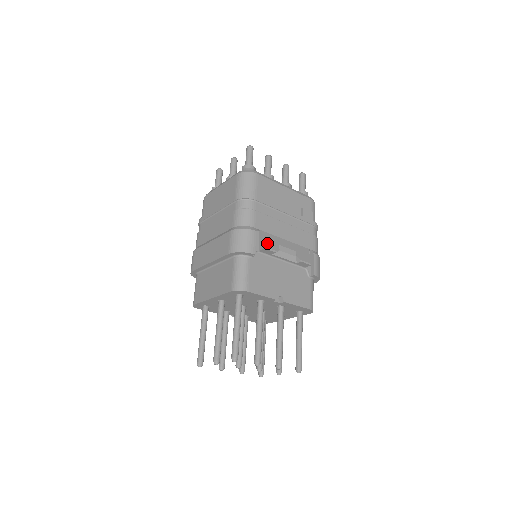
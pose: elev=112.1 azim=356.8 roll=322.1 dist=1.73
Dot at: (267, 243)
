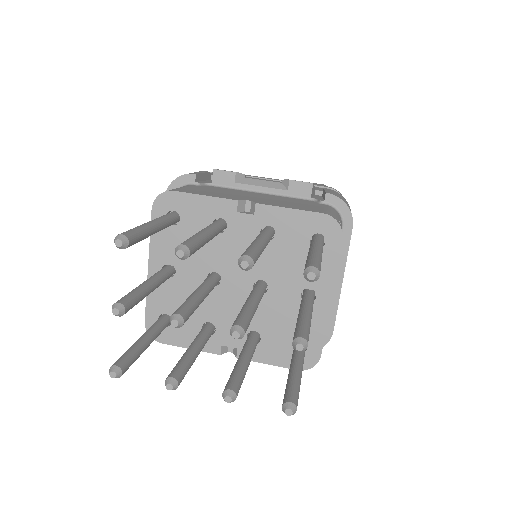
Dot at: occluded
